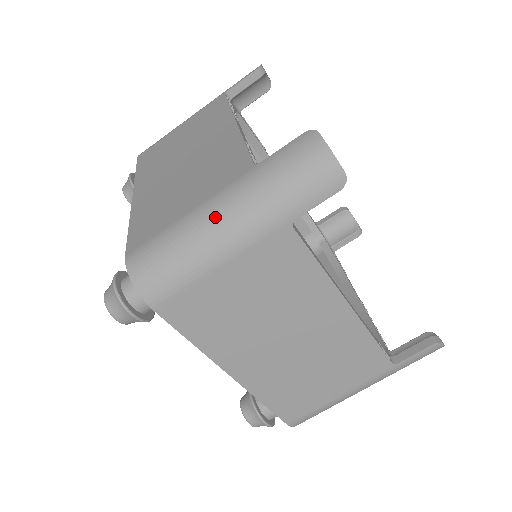
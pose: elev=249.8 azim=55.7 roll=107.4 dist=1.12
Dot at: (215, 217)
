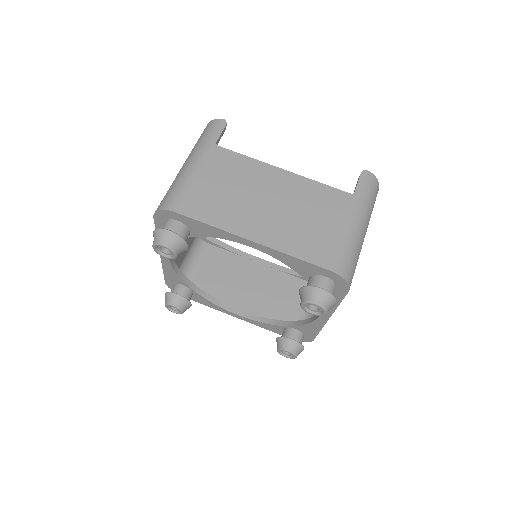
Dot at: (183, 167)
